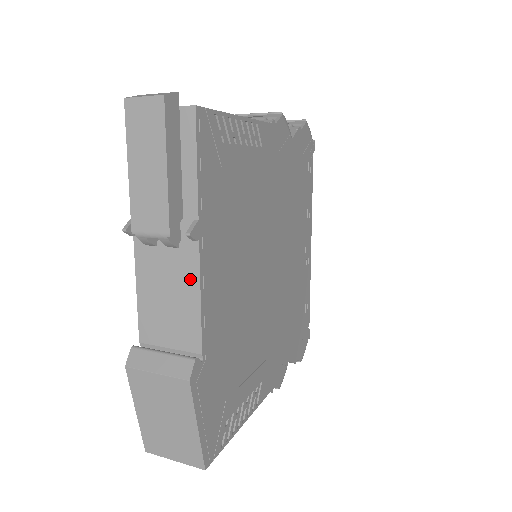
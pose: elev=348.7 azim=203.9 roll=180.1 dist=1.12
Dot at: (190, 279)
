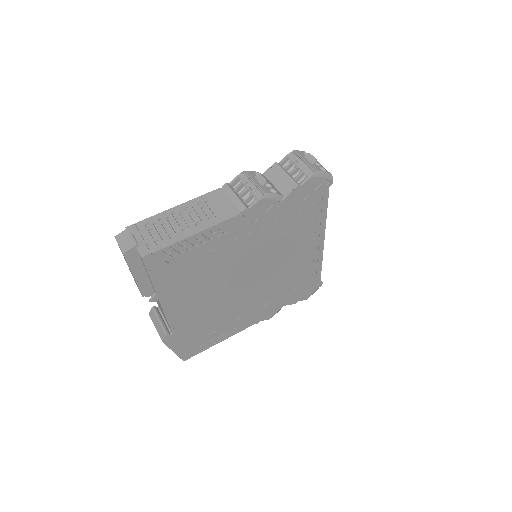
Dot at: (161, 307)
